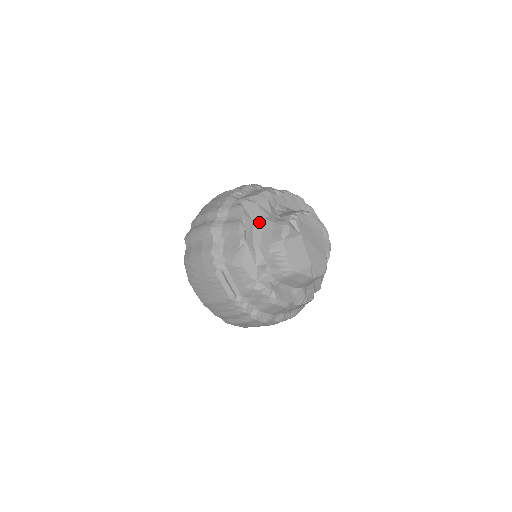
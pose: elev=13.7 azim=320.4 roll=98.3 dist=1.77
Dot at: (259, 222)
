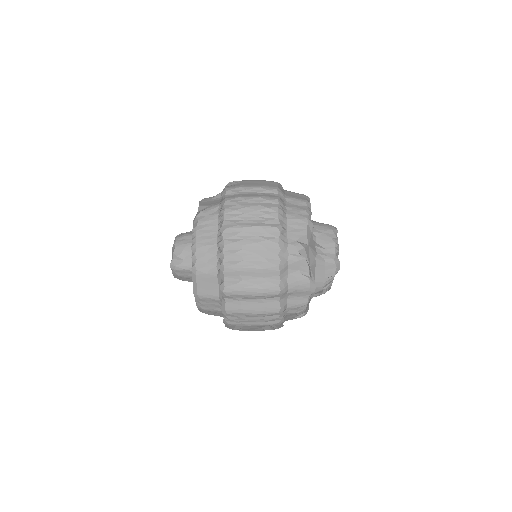
Dot at: (313, 265)
